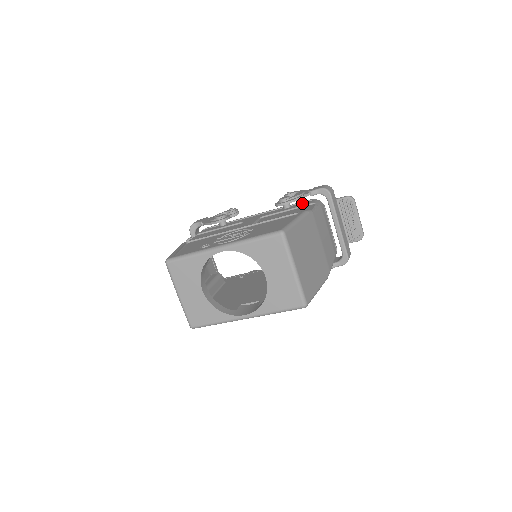
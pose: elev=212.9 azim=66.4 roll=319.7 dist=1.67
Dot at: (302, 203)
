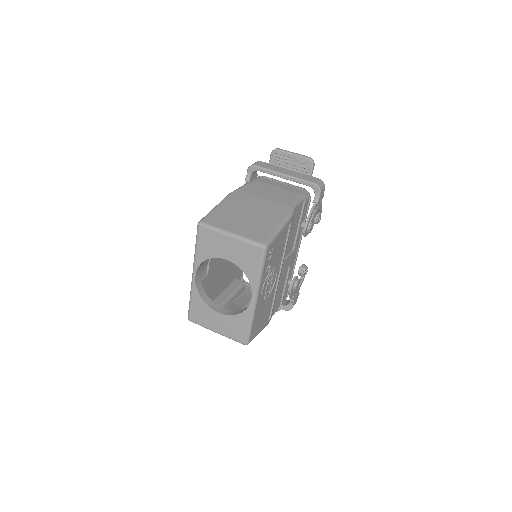
Dot at: occluded
